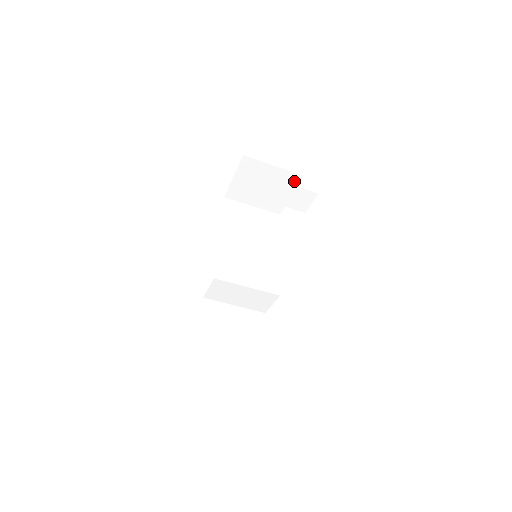
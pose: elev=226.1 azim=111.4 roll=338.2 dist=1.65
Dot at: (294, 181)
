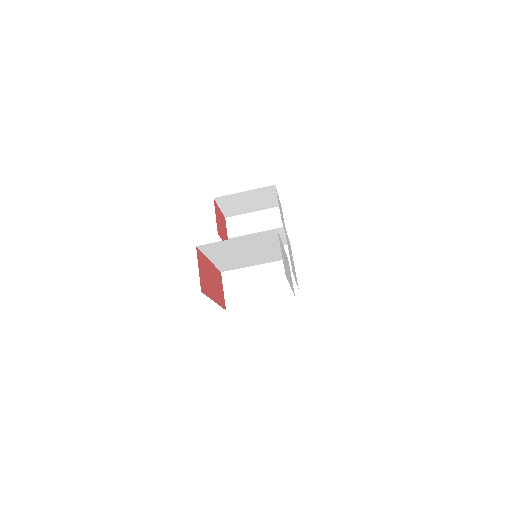
Dot at: (287, 253)
